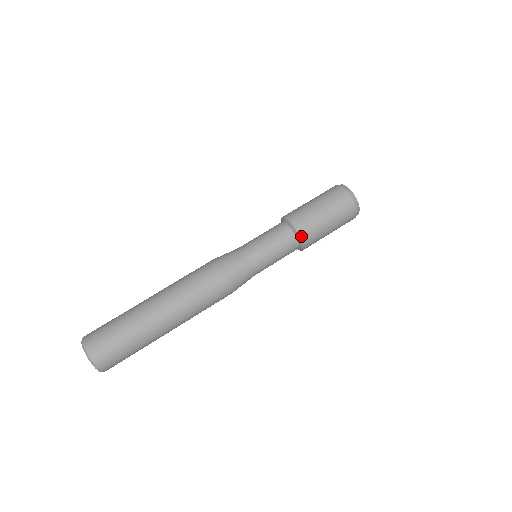
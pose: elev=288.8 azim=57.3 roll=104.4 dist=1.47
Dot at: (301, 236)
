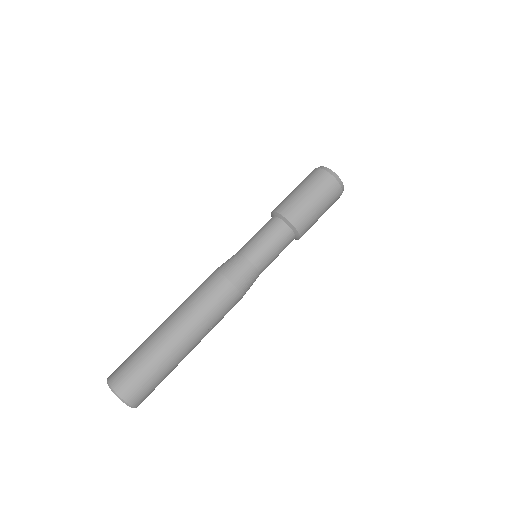
Dot at: (285, 216)
